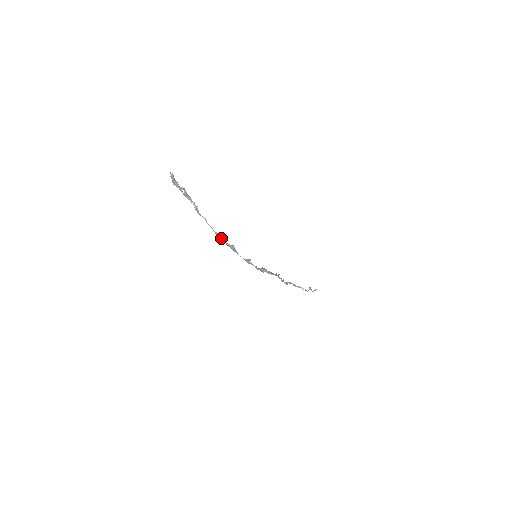
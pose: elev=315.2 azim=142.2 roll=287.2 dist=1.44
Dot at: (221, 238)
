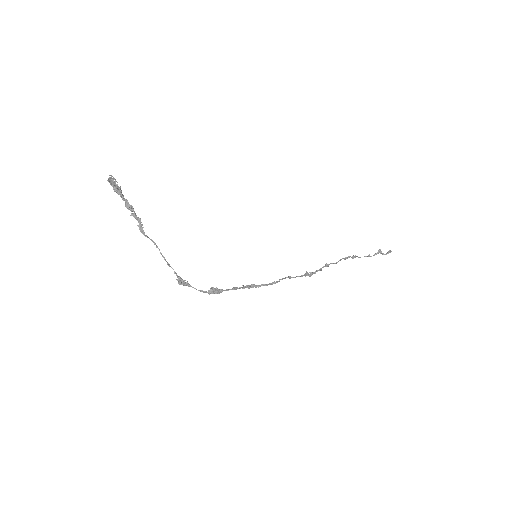
Dot at: occluded
